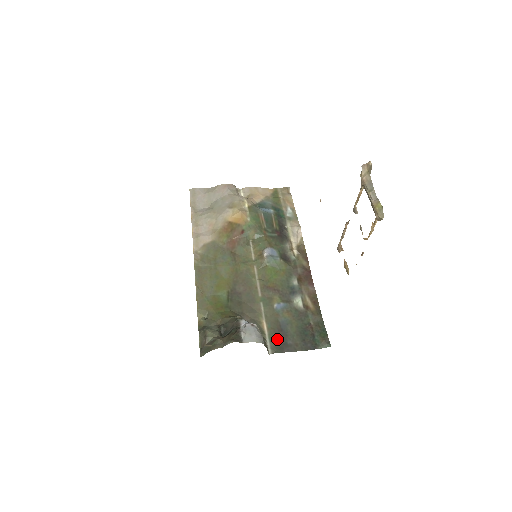
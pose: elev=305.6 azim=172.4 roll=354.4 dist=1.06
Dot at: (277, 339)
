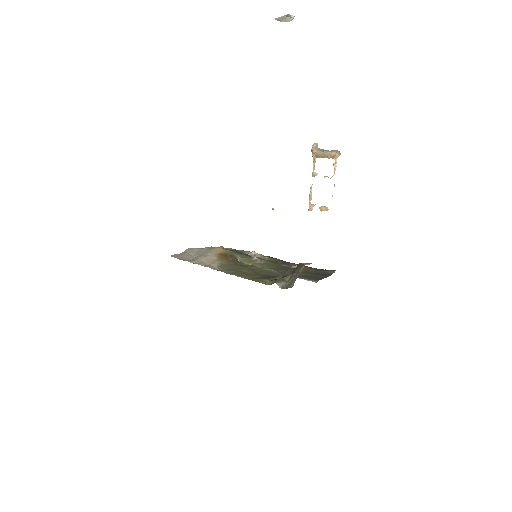
Dot at: (311, 278)
